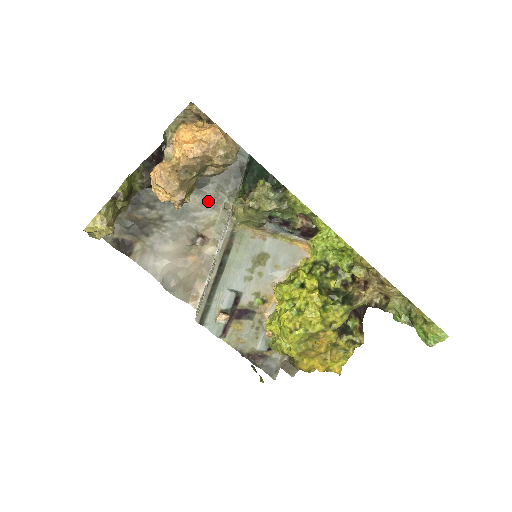
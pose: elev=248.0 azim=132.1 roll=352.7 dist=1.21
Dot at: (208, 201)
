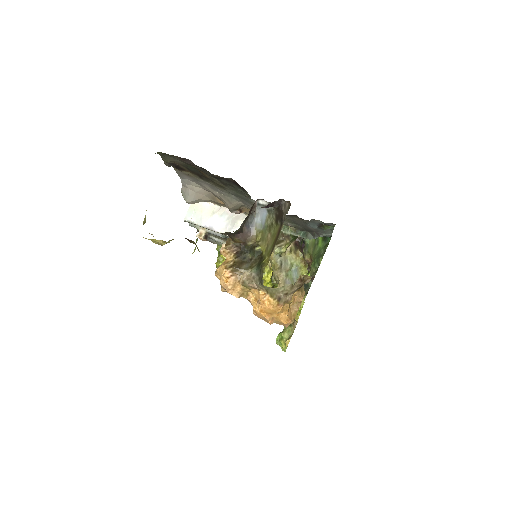
Dot at: occluded
